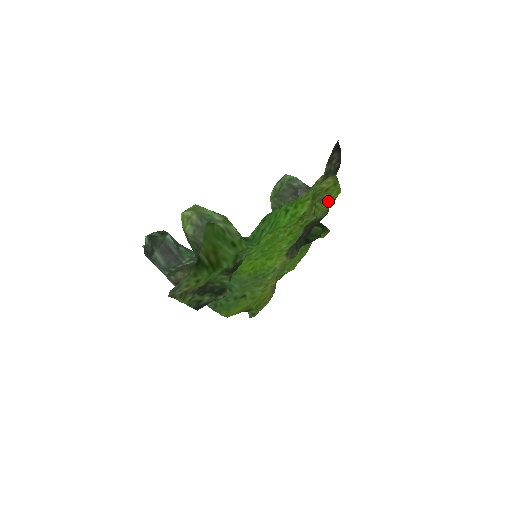
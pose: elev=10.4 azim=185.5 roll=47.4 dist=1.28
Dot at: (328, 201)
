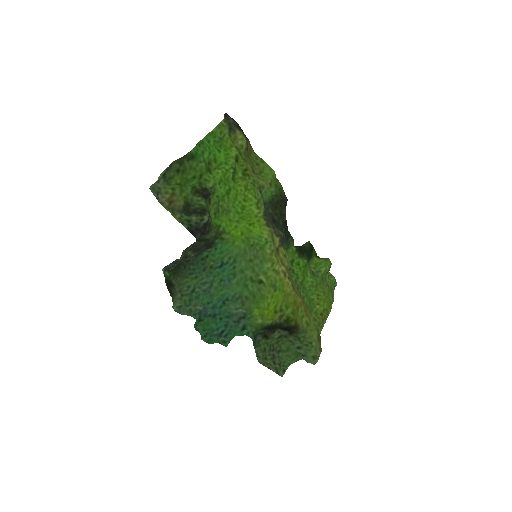
Dot at: (267, 176)
